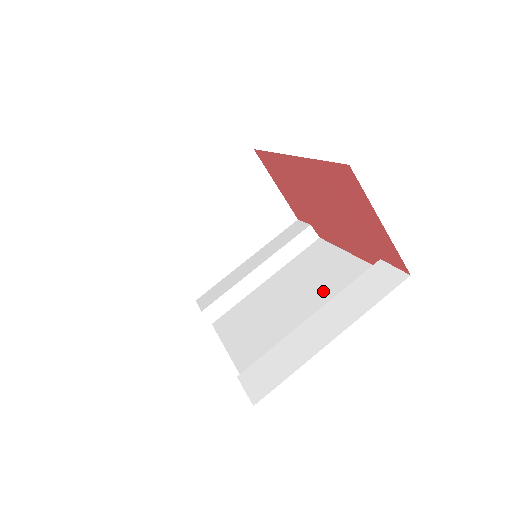
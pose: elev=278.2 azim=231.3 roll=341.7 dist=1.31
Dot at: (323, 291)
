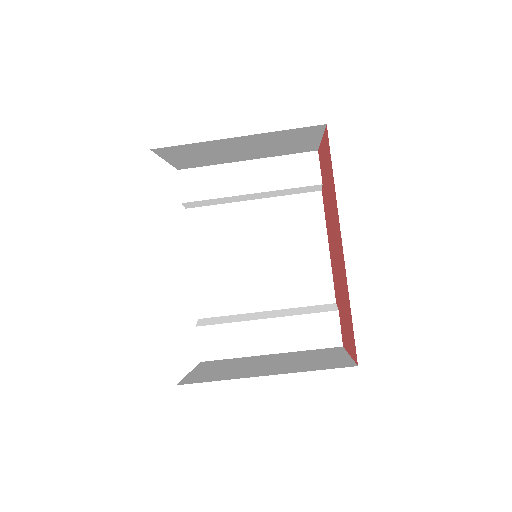
Dot at: (289, 276)
